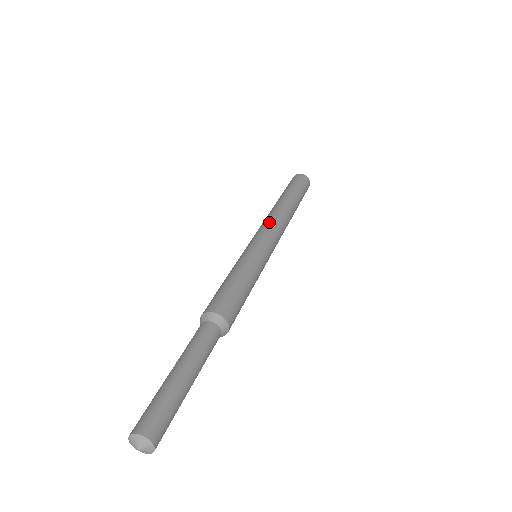
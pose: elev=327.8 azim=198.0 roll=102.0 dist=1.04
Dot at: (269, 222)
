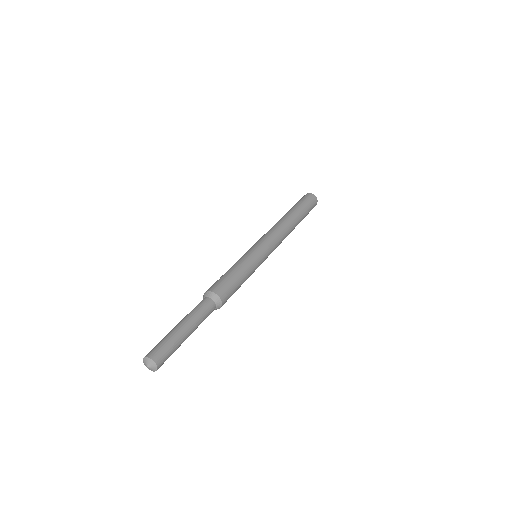
Dot at: (275, 232)
